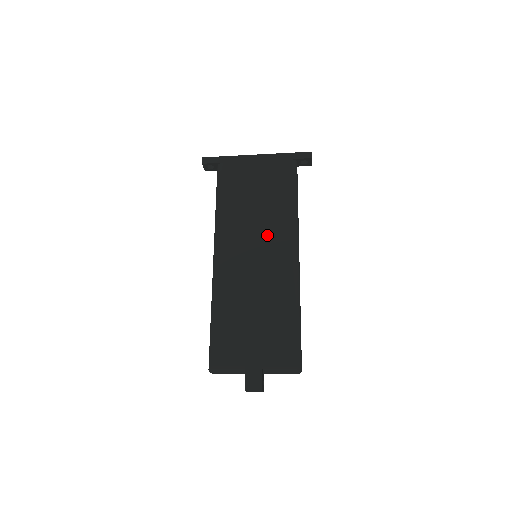
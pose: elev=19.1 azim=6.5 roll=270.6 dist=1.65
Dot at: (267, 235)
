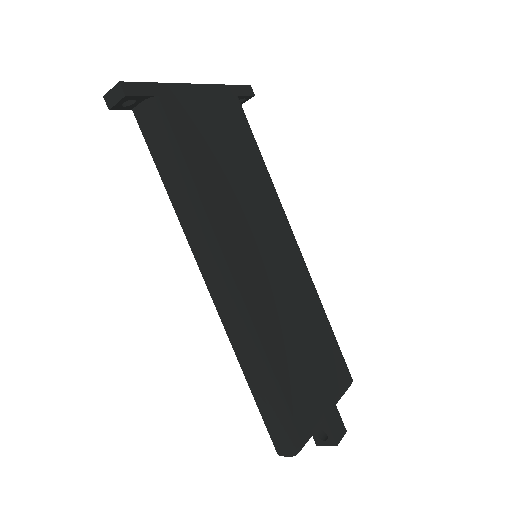
Dot at: (265, 220)
